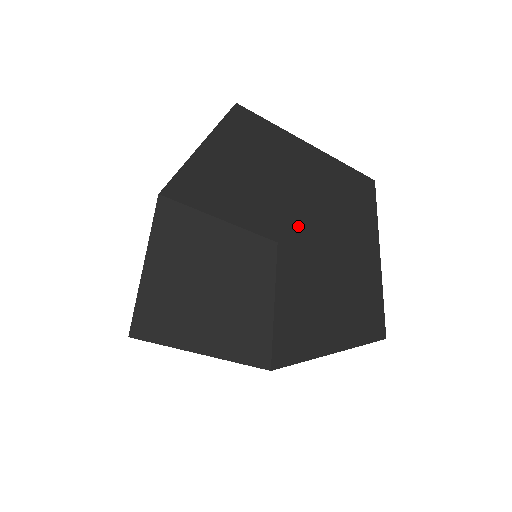
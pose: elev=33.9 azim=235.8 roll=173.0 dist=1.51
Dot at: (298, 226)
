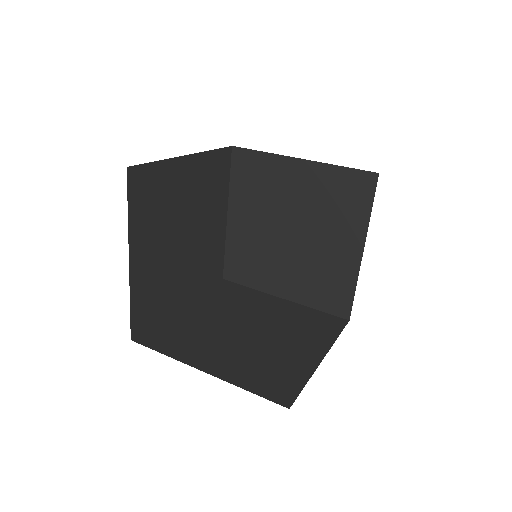
Dot at: (268, 153)
